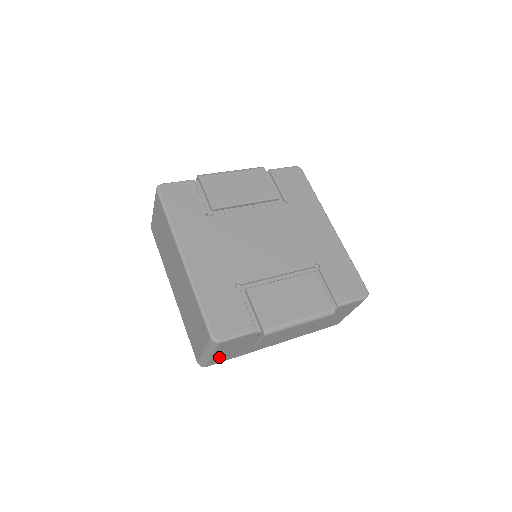
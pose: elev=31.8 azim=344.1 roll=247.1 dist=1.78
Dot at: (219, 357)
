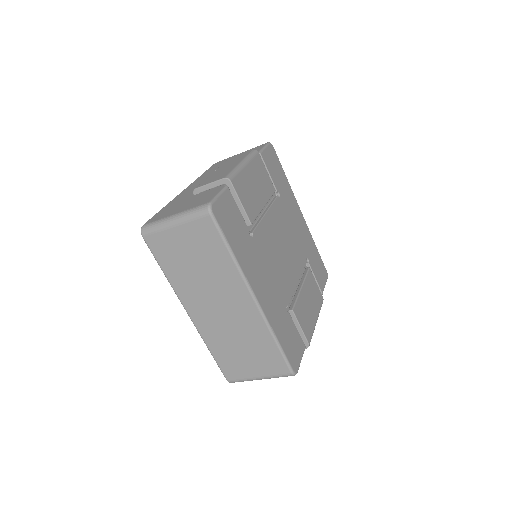
Dot at: occluded
